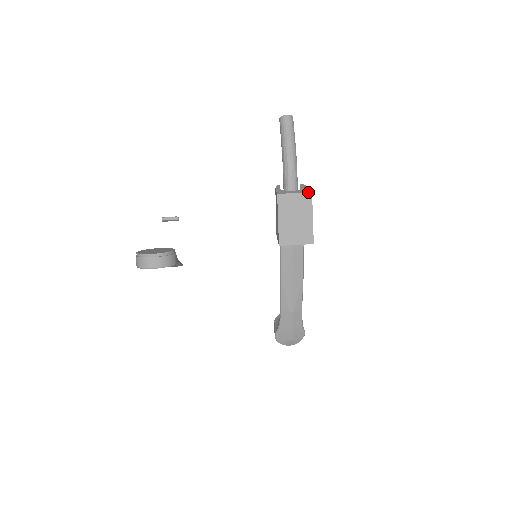
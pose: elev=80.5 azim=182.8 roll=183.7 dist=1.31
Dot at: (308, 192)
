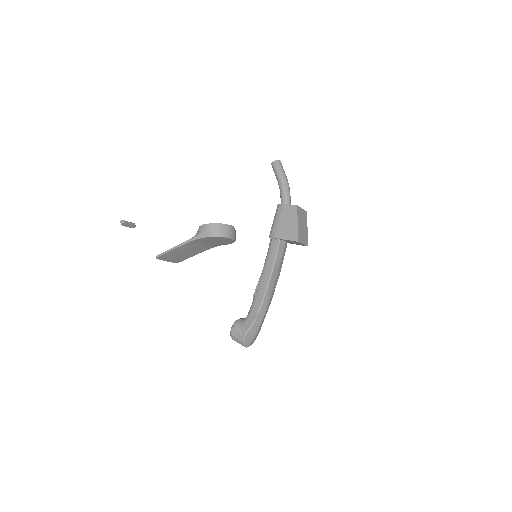
Dot at: (306, 211)
